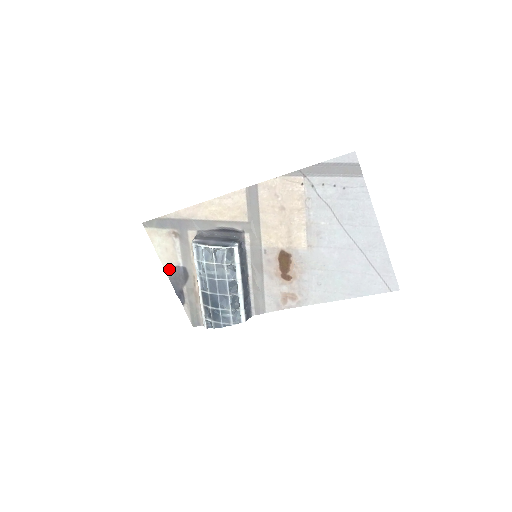
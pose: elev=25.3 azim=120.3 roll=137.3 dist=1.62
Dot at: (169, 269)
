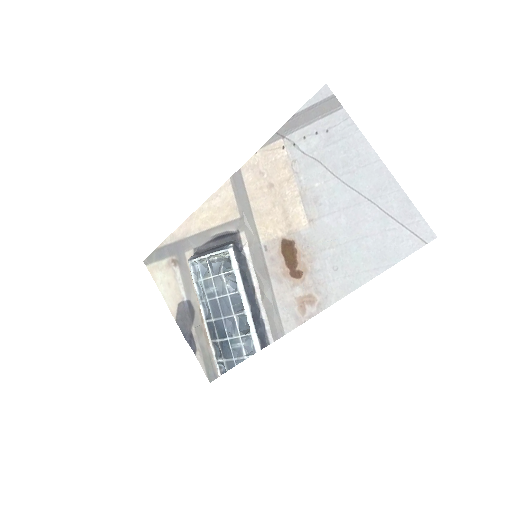
Dot at: (174, 309)
